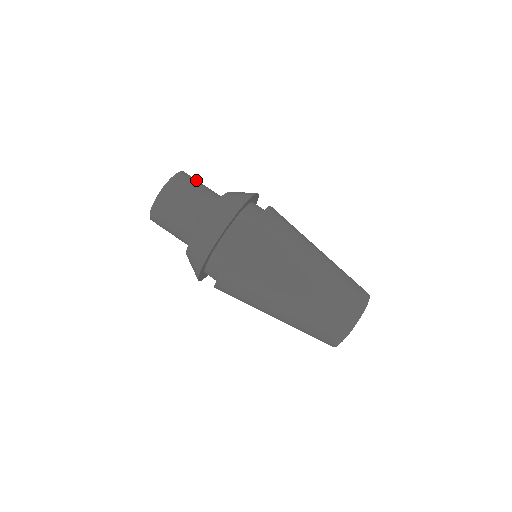
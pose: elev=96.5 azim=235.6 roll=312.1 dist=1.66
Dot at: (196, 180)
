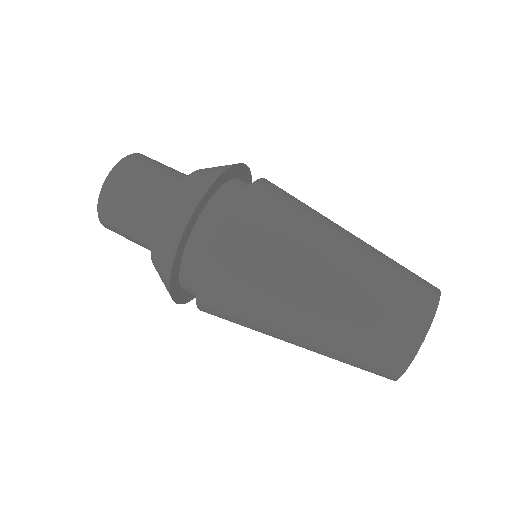
Dot at: (159, 162)
